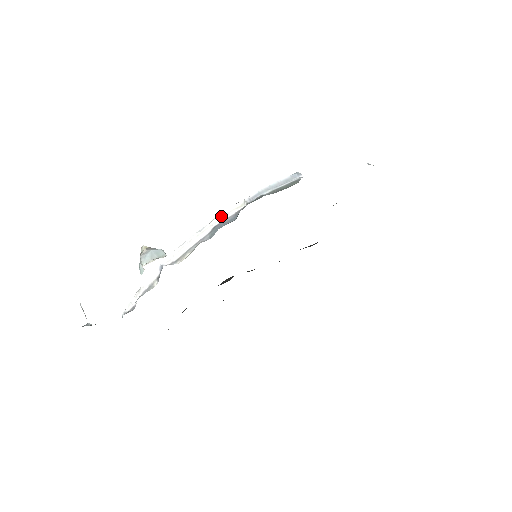
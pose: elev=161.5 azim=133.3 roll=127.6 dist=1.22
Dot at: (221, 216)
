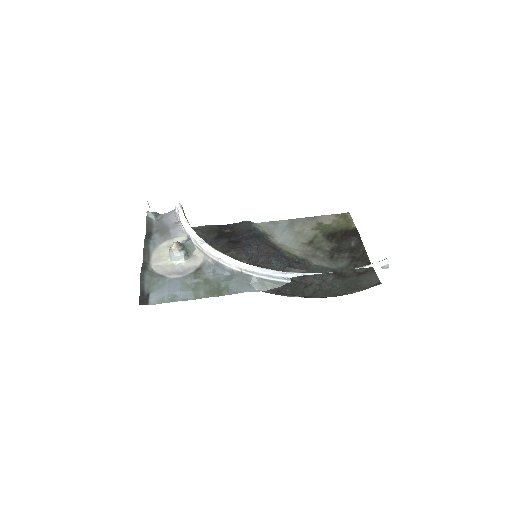
Dot at: (225, 262)
